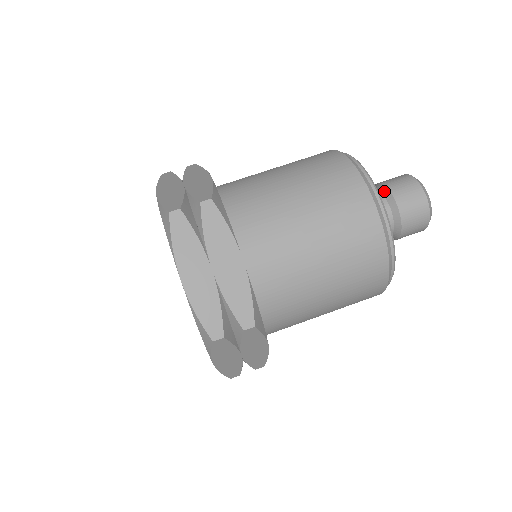
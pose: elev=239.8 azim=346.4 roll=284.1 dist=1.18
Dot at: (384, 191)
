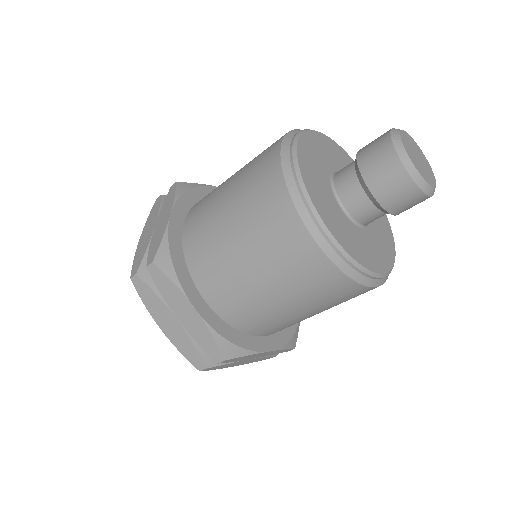
Dot at: (356, 170)
